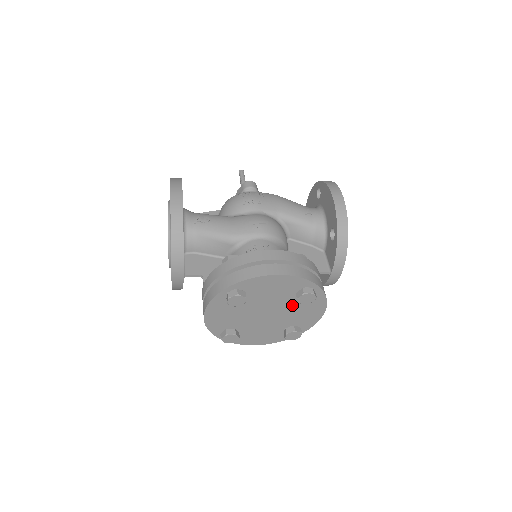
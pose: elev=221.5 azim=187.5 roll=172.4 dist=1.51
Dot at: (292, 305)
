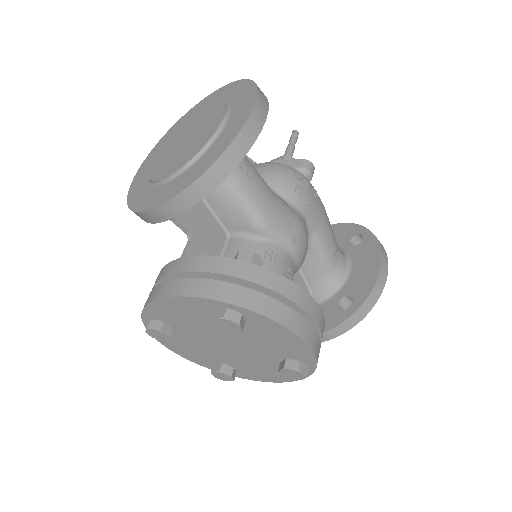
Dot at: (263, 359)
